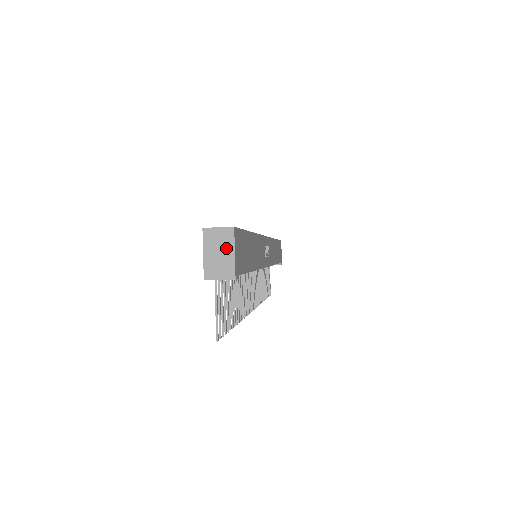
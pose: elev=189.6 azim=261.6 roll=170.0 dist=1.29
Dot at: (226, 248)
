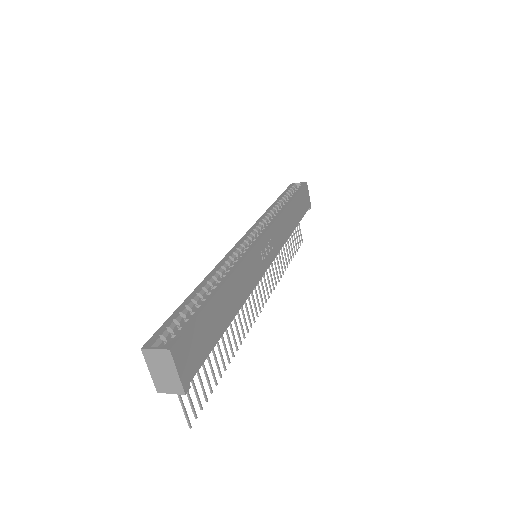
Dot at: (168, 368)
